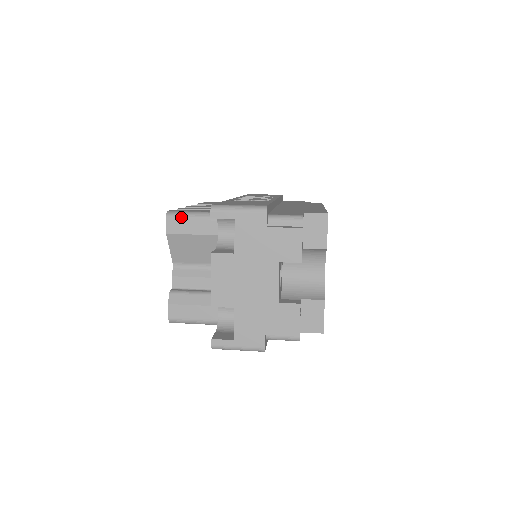
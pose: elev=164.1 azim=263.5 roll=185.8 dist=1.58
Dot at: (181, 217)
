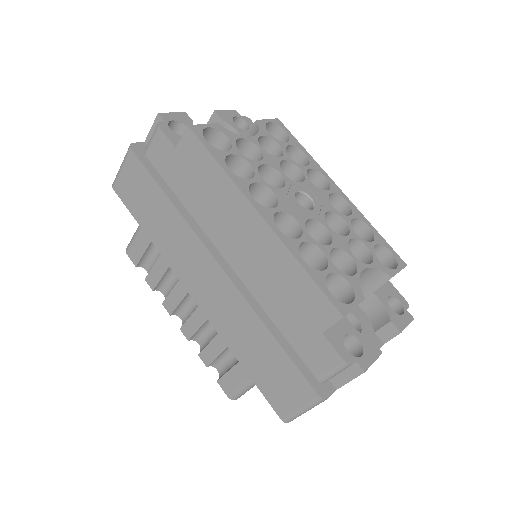
Dot at: occluded
